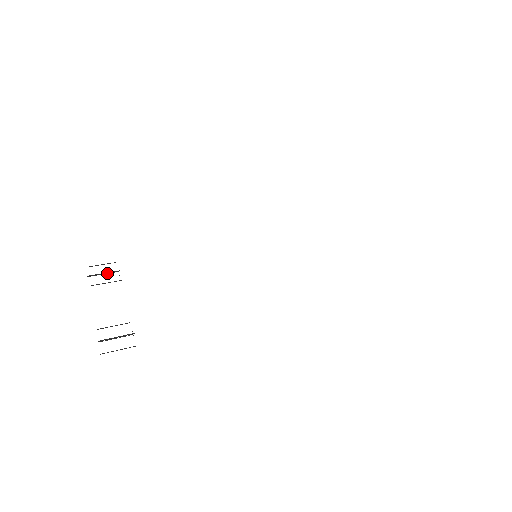
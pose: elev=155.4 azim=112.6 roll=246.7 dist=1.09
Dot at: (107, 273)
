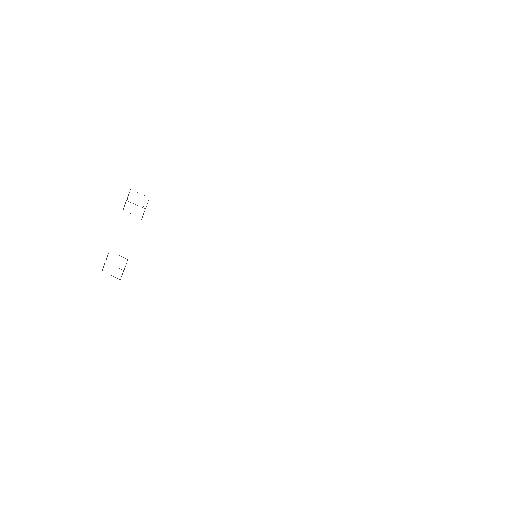
Dot at: occluded
